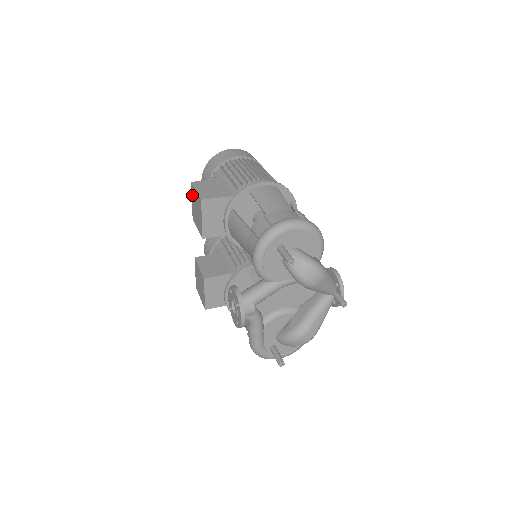
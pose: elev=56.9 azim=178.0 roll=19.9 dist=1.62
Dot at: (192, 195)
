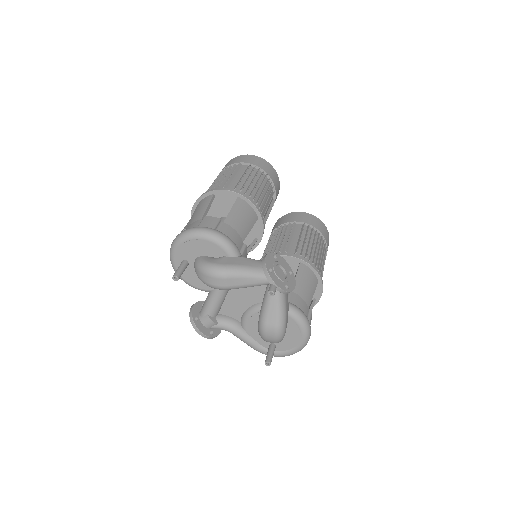
Dot at: occluded
